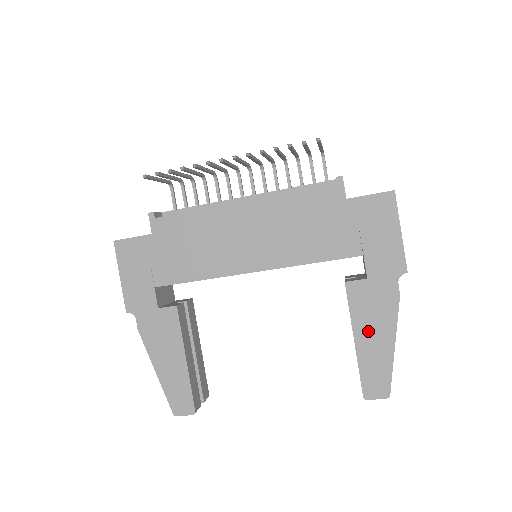
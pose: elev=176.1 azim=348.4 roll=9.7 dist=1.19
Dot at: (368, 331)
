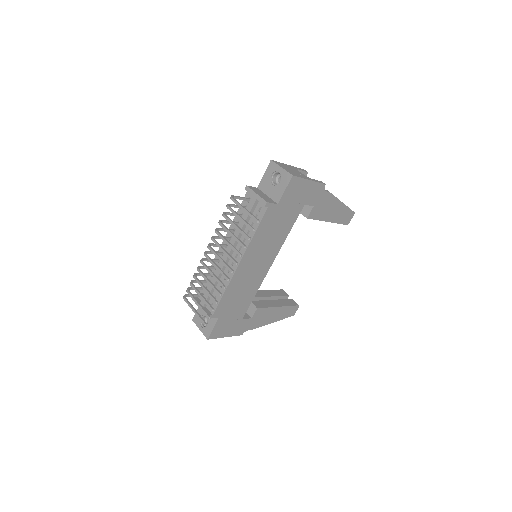
Dot at: (330, 214)
